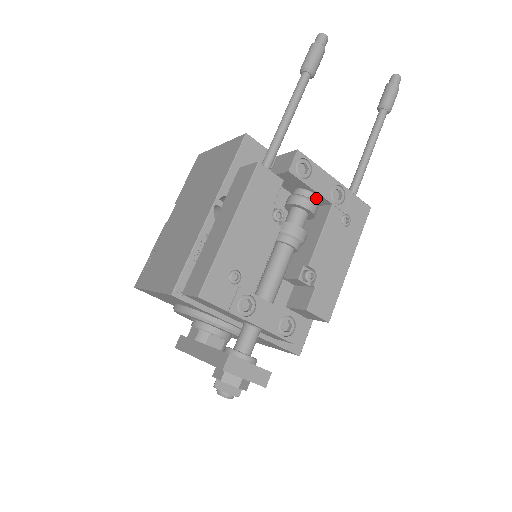
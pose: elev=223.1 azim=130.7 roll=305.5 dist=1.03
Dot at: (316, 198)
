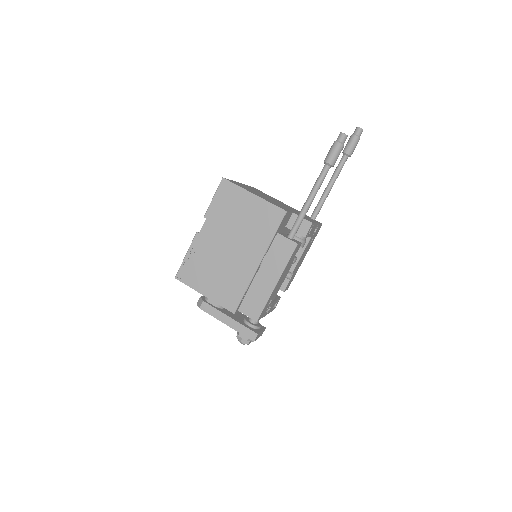
Dot at: (306, 237)
